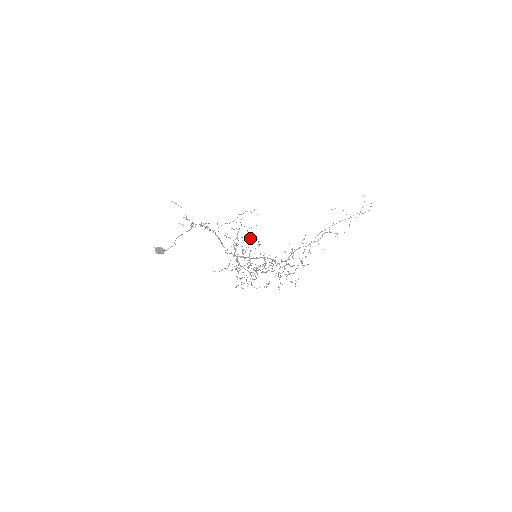
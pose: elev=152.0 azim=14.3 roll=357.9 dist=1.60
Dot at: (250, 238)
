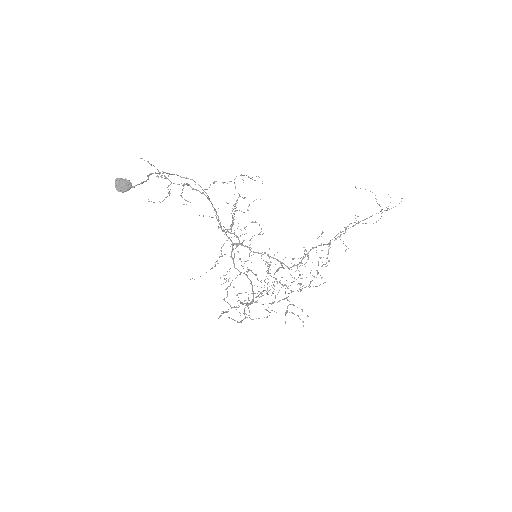
Dot at: occluded
